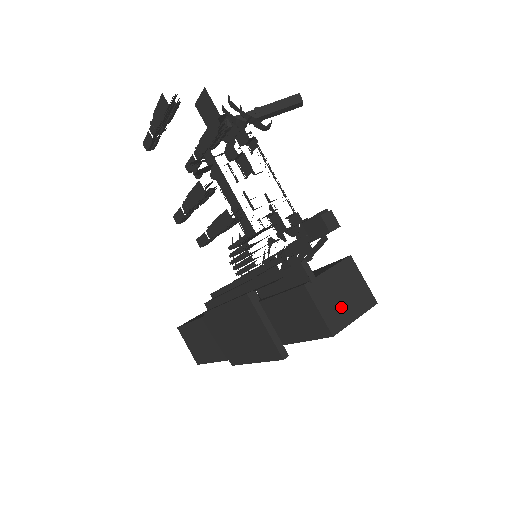
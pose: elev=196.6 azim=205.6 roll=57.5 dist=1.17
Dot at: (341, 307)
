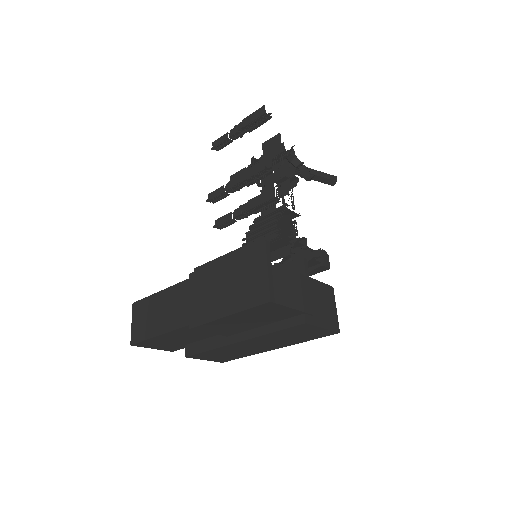
Dot at: (317, 310)
